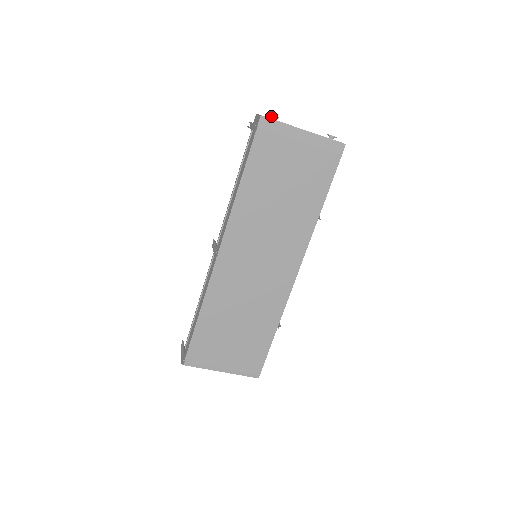
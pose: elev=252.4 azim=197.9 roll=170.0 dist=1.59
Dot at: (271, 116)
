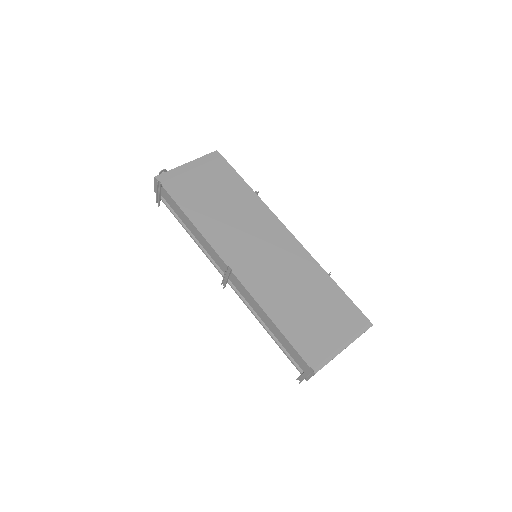
Dot at: (161, 174)
